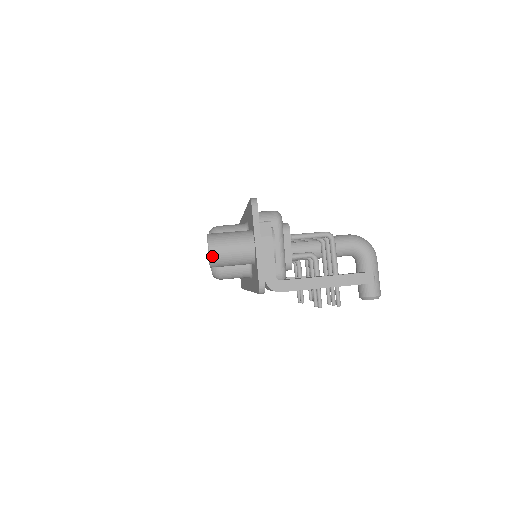
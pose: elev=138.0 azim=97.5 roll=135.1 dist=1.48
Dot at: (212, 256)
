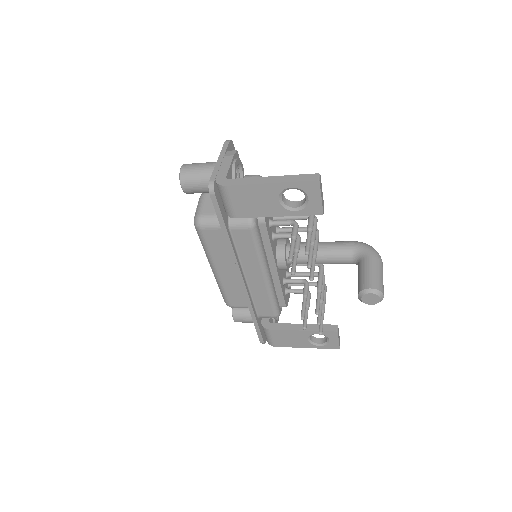
Dot at: (182, 171)
